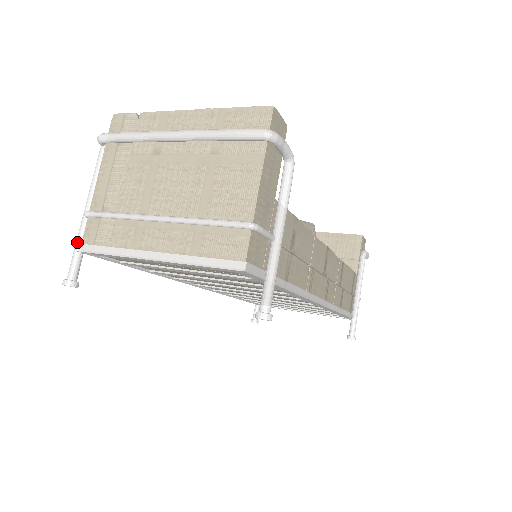
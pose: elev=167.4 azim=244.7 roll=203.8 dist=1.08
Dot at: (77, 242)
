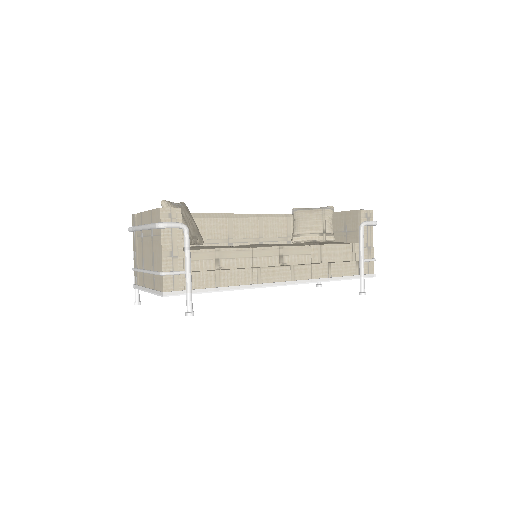
Dot at: (134, 283)
